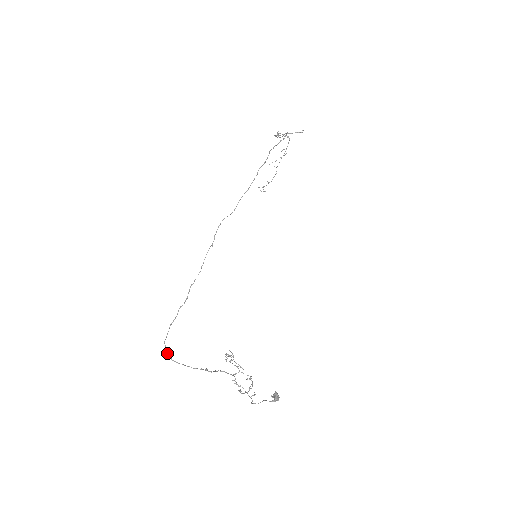
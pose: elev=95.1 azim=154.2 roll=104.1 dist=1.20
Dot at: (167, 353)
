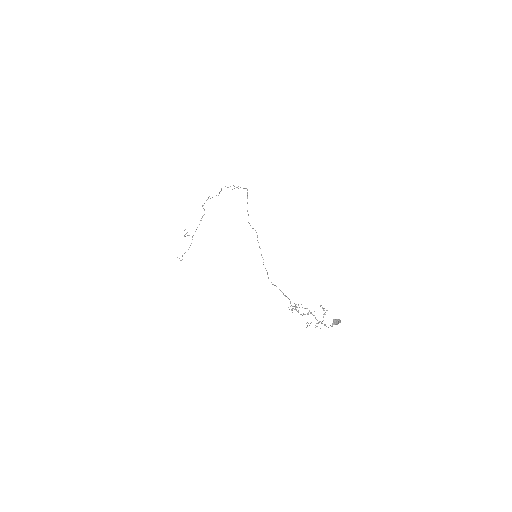
Dot at: (280, 290)
